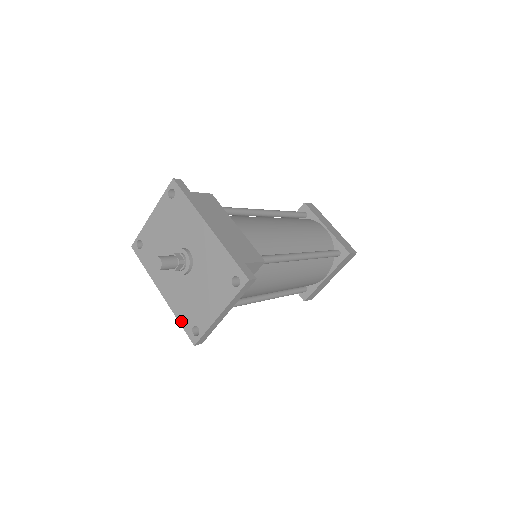
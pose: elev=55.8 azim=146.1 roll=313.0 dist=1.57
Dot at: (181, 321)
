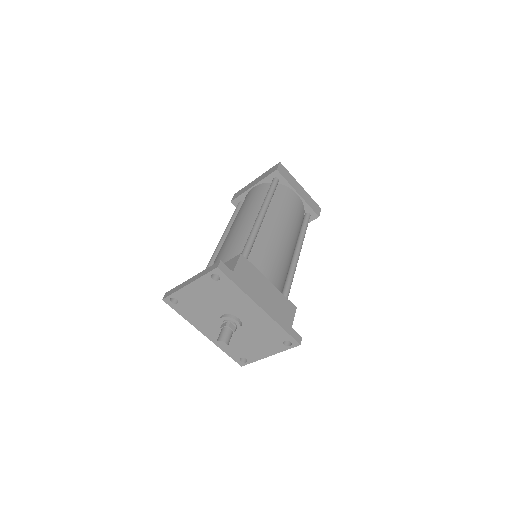
Dot at: (228, 353)
